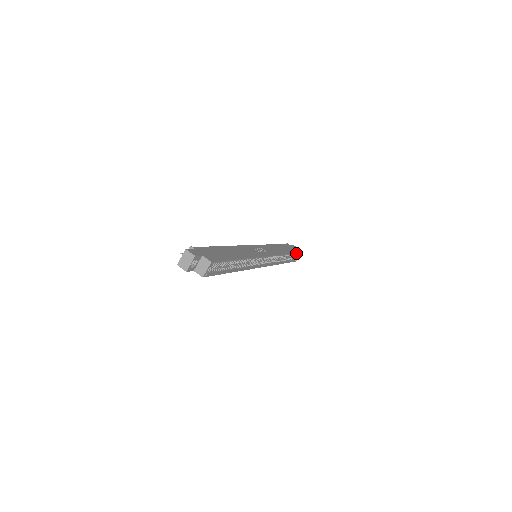
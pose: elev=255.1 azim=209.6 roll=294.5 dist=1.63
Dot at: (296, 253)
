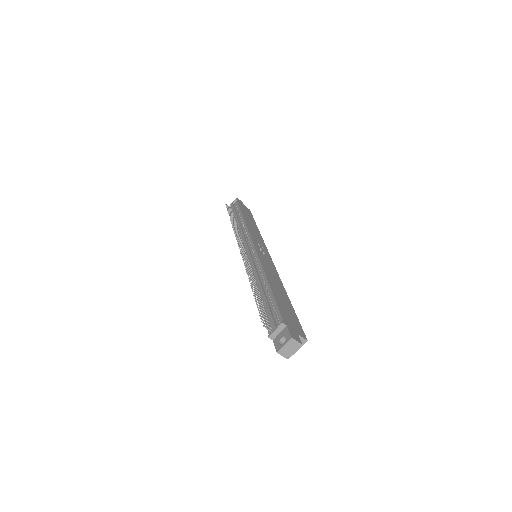
Dot at: occluded
